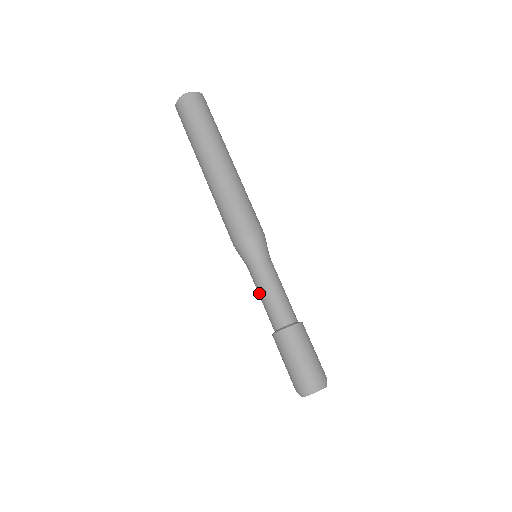
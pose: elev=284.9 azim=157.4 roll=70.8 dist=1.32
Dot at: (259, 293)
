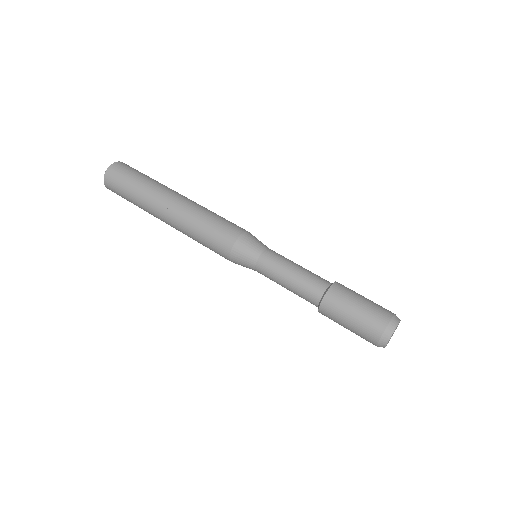
Dot at: (282, 277)
